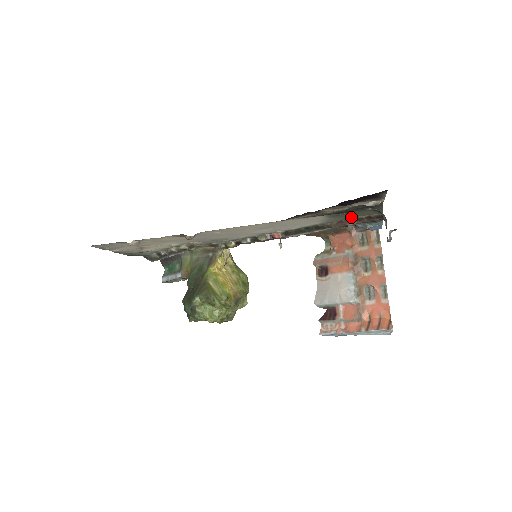
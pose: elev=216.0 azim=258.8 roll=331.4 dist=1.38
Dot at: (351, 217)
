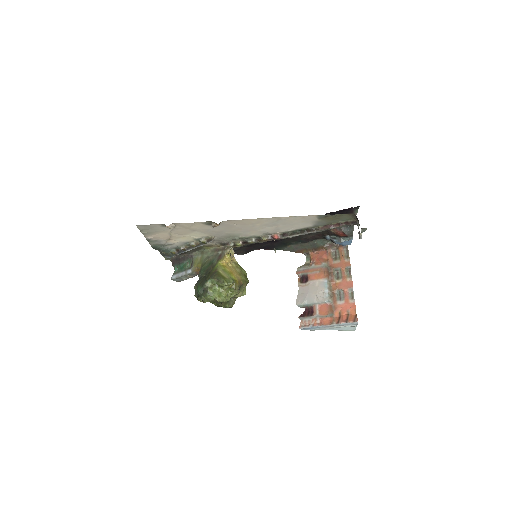
Dot at: (334, 221)
